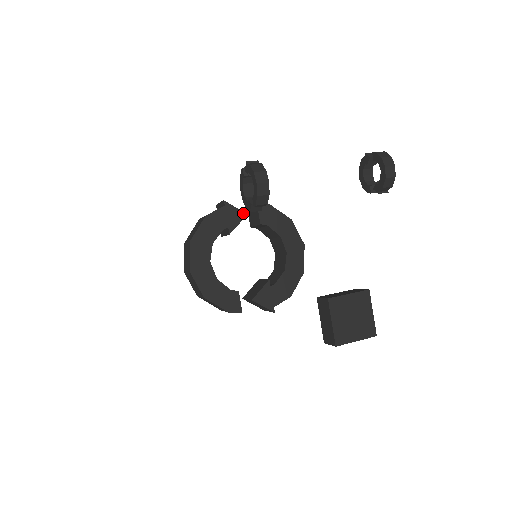
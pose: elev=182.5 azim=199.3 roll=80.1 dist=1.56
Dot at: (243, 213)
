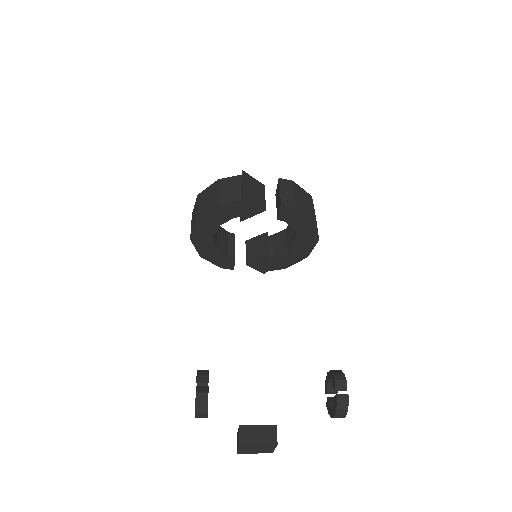
Dot at: (261, 209)
